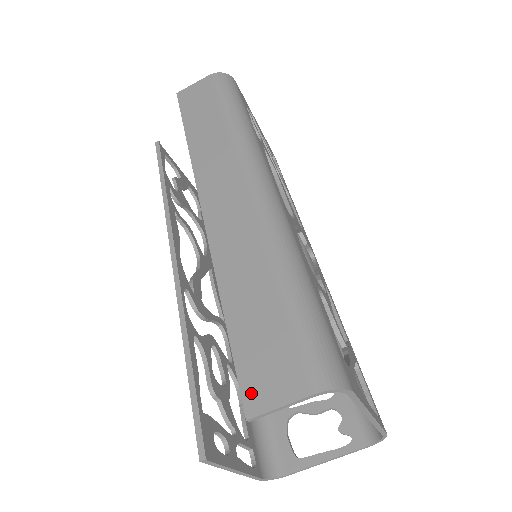
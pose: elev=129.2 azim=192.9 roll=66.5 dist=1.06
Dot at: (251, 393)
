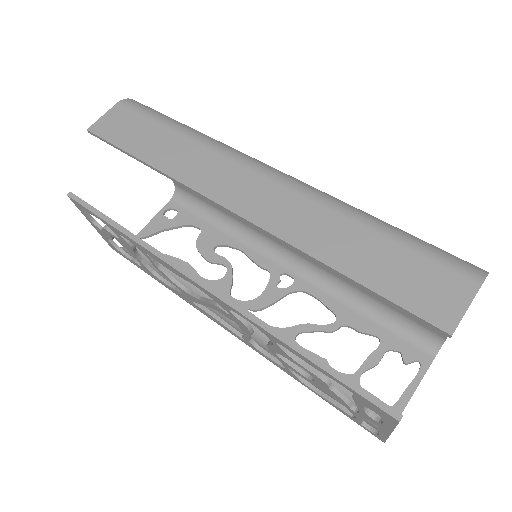
Dot at: (435, 315)
